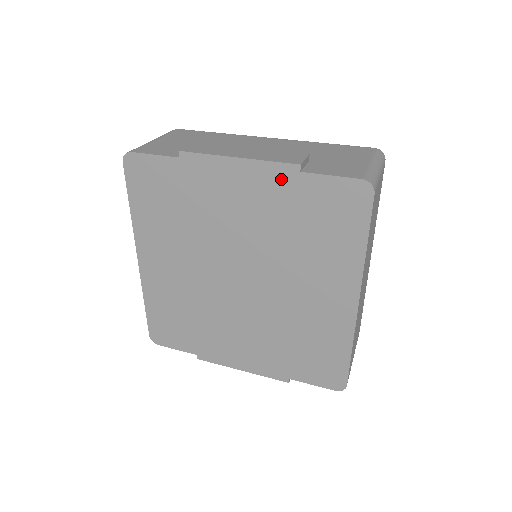
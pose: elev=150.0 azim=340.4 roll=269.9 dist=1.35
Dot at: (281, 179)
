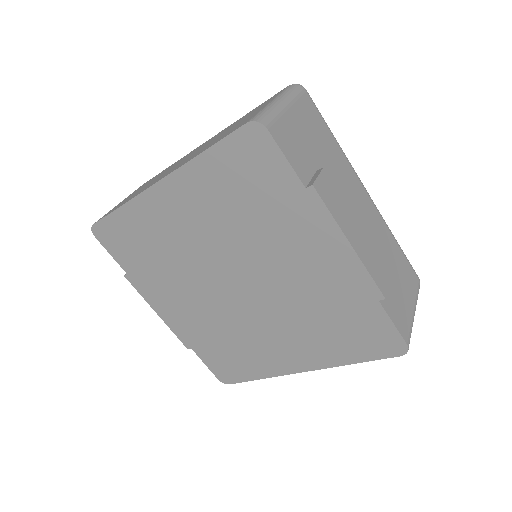
Dot at: (360, 288)
